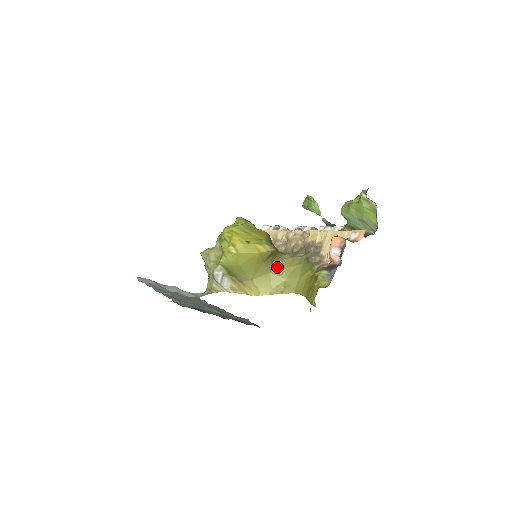
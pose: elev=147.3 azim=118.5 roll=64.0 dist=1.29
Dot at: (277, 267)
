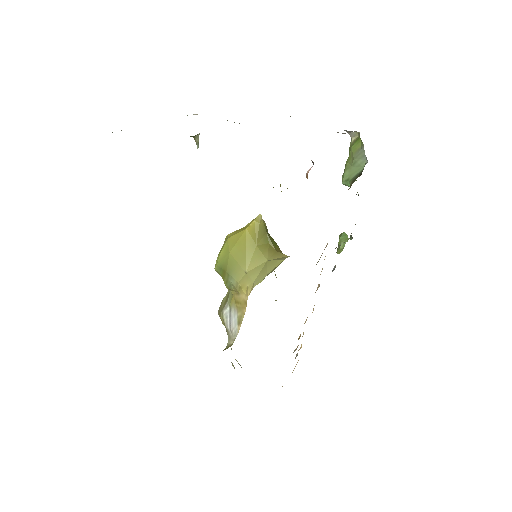
Dot at: (278, 258)
